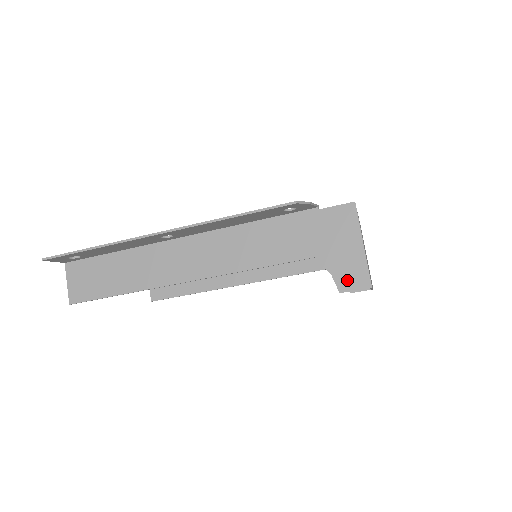
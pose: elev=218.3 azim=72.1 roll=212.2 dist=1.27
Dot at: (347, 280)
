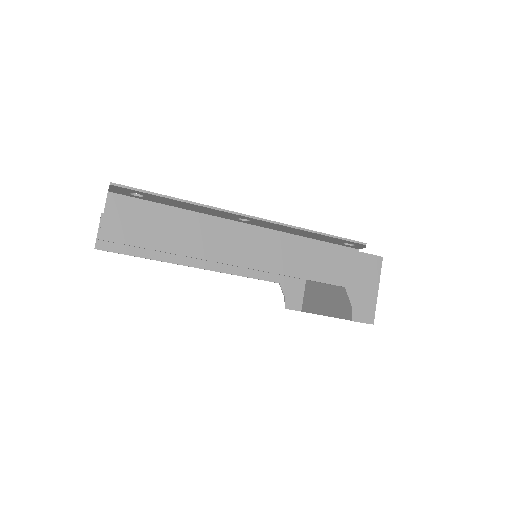
Dot at: (360, 313)
